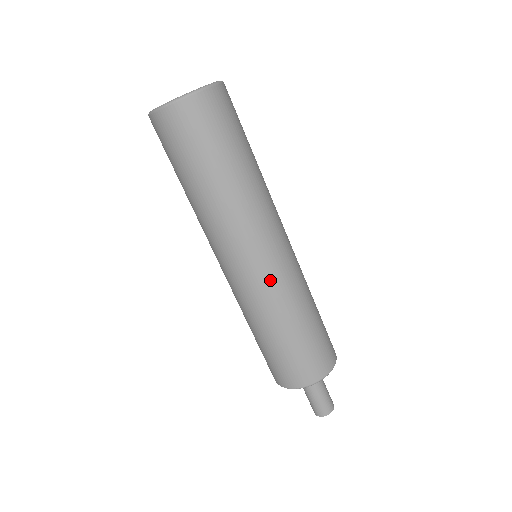
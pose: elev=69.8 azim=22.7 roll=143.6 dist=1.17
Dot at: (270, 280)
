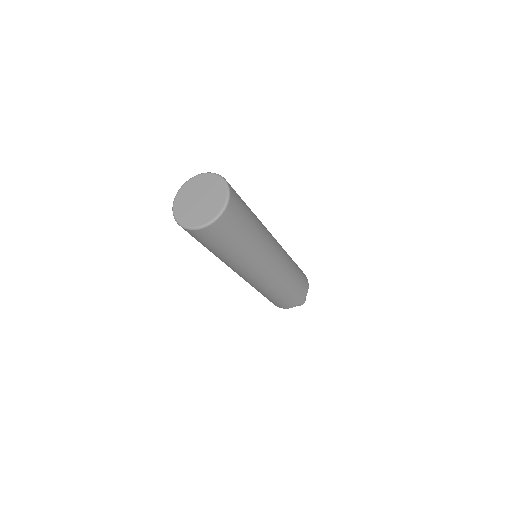
Dot at: (276, 275)
